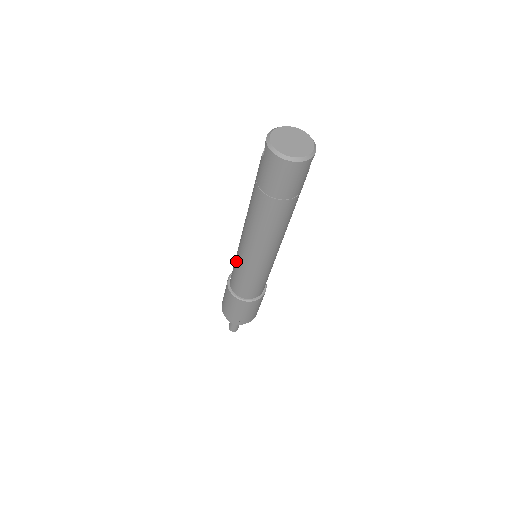
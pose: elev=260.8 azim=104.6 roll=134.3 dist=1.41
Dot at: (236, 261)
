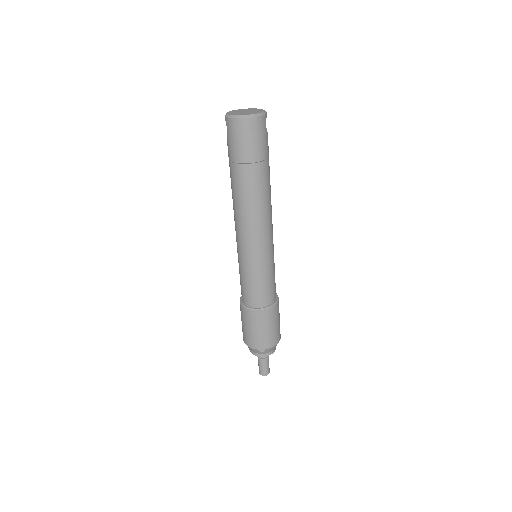
Dot at: (239, 266)
